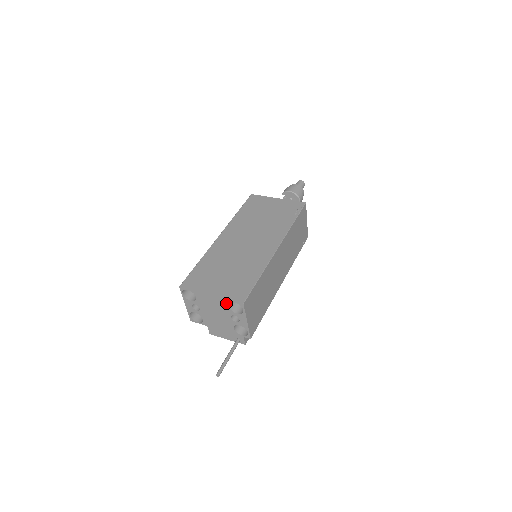
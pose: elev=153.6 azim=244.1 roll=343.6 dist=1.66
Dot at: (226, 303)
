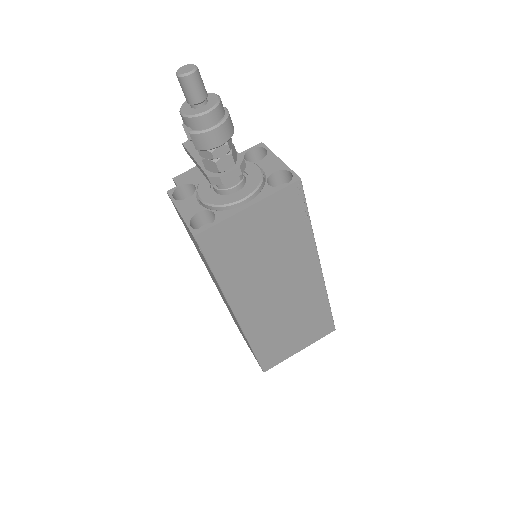
Dot at: occluded
